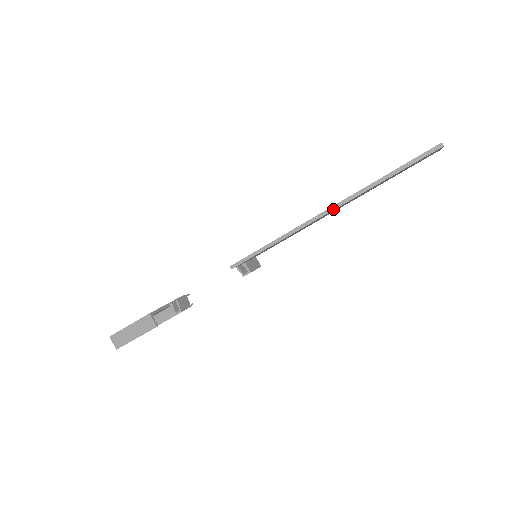
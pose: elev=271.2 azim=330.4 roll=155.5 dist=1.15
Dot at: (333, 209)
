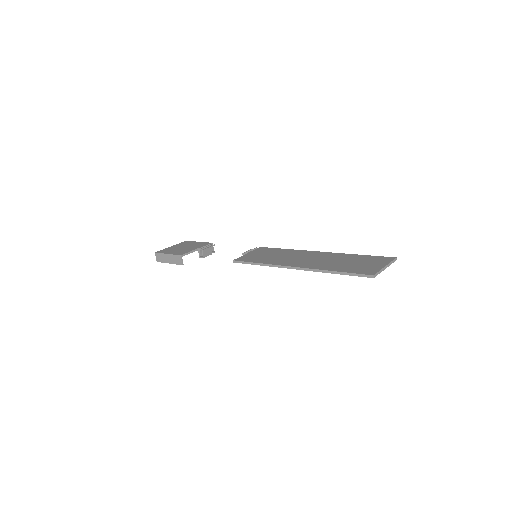
Dot at: (300, 269)
